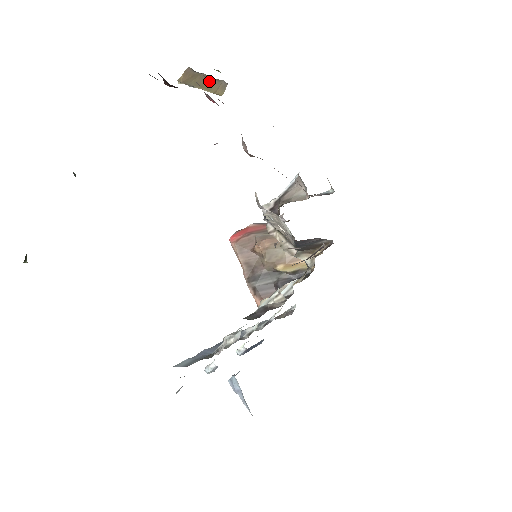
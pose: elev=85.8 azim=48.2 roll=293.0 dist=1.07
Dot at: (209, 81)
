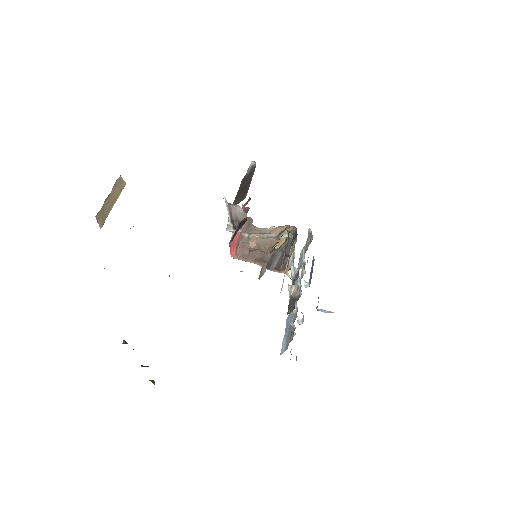
Dot at: (111, 195)
